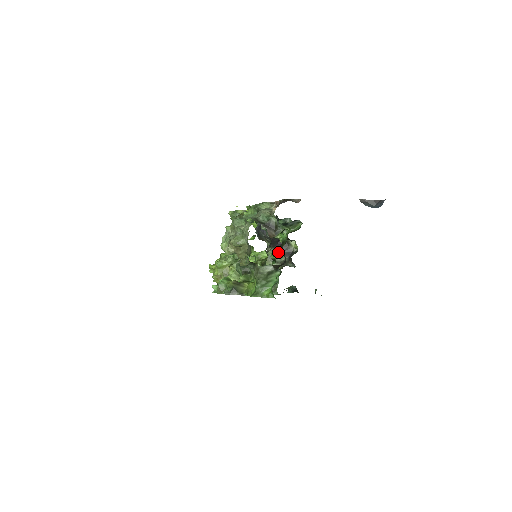
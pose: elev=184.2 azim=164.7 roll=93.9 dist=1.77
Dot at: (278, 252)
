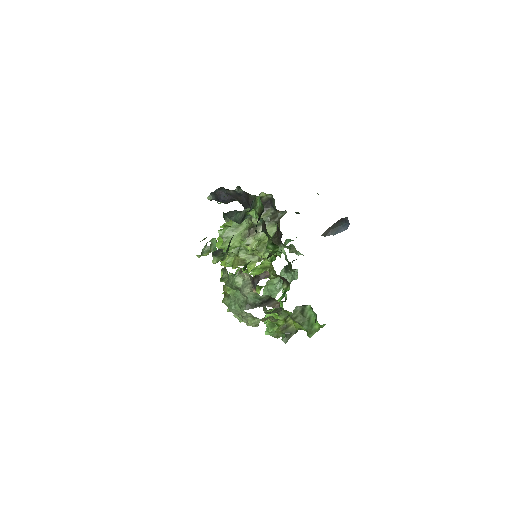
Dot at: (272, 246)
